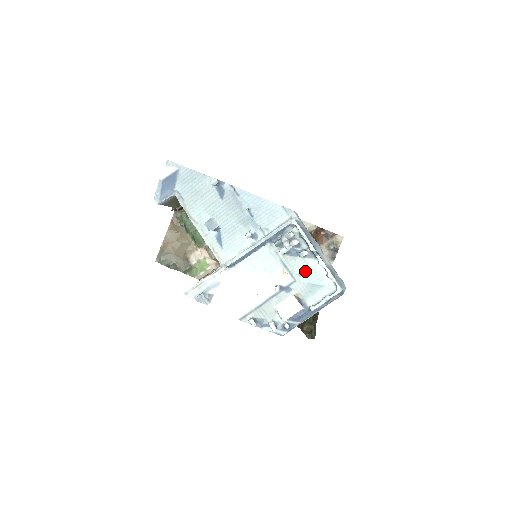
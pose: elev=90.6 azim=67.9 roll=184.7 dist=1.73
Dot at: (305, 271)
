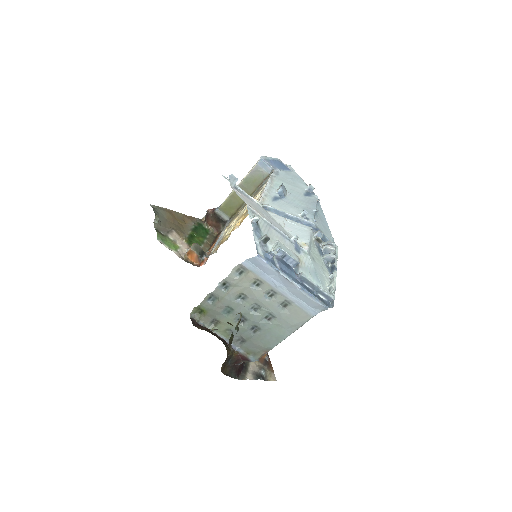
Dot at: (318, 264)
